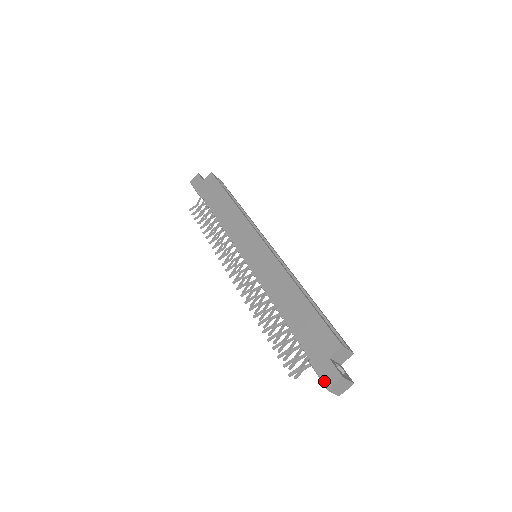
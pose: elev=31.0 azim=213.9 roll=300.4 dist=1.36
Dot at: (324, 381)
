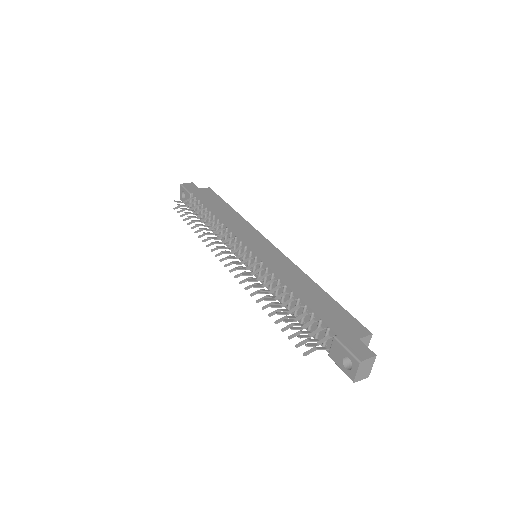
Dot at: (356, 354)
